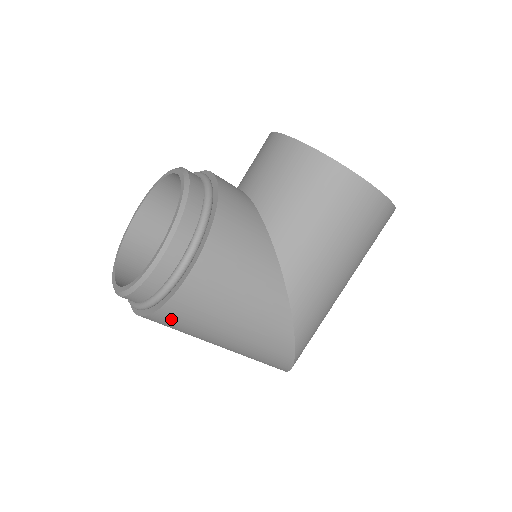
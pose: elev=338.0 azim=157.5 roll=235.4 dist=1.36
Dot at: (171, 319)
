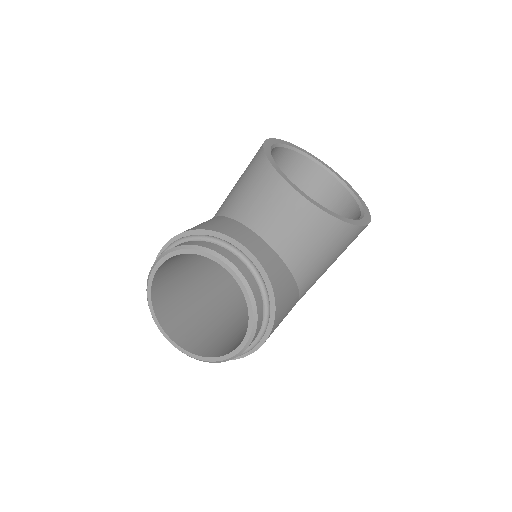
Dot at: occluded
